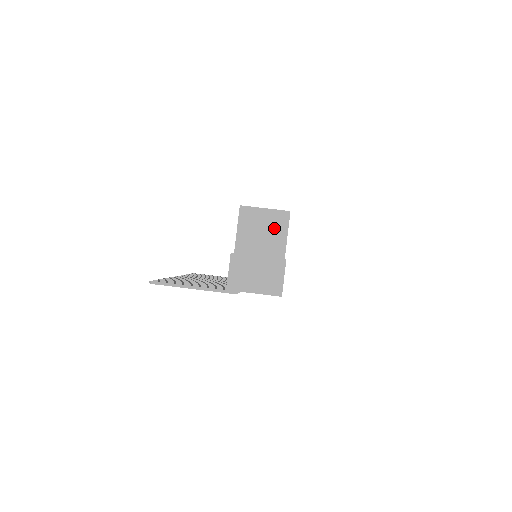
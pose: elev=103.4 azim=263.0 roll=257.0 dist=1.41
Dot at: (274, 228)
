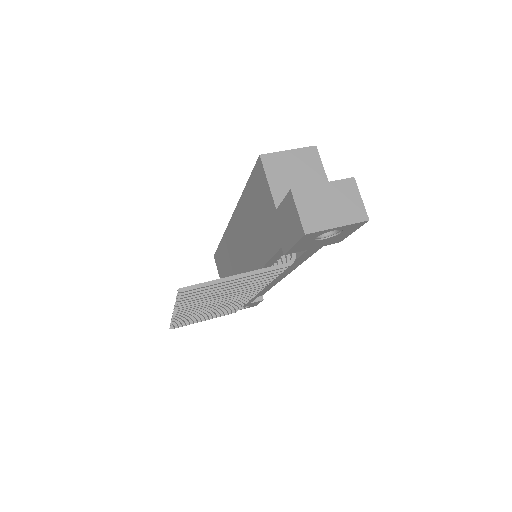
Dot at: (307, 168)
